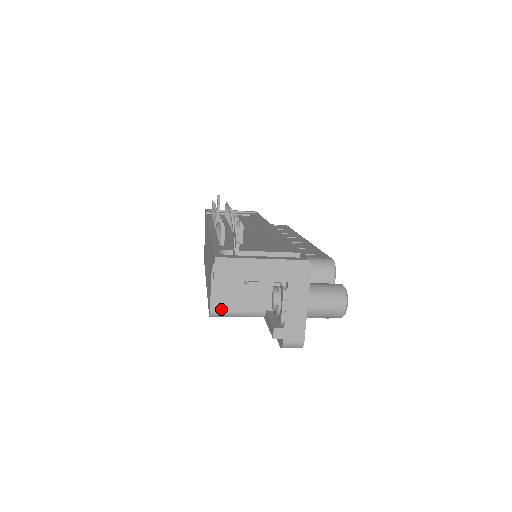
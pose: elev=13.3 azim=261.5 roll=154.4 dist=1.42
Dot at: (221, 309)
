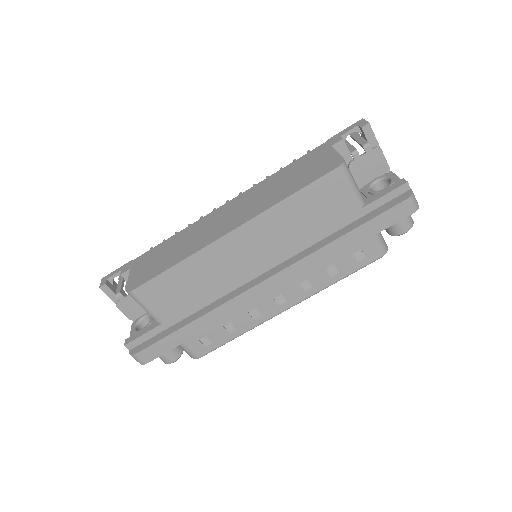
Dot at: (347, 167)
